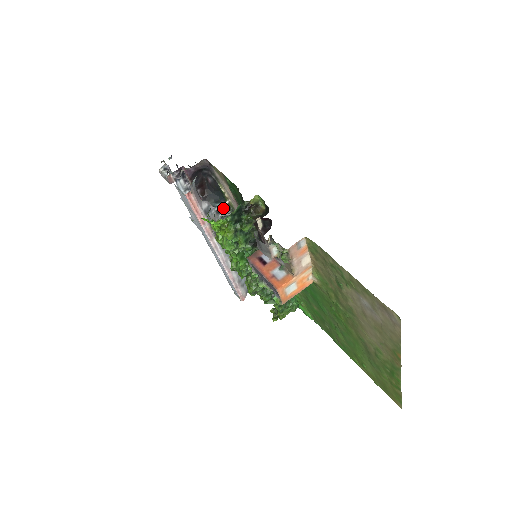
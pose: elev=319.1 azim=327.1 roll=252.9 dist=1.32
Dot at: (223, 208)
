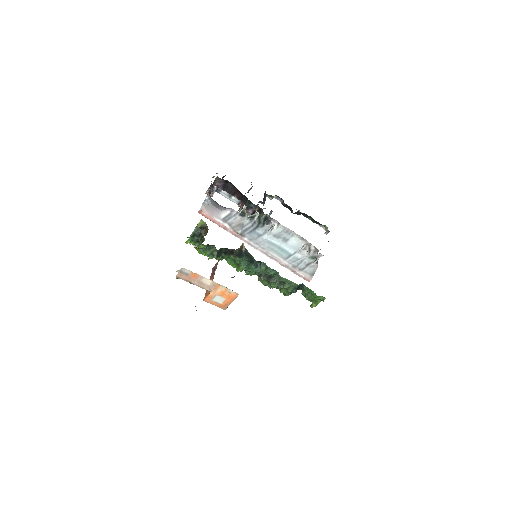
Dot at: (245, 211)
